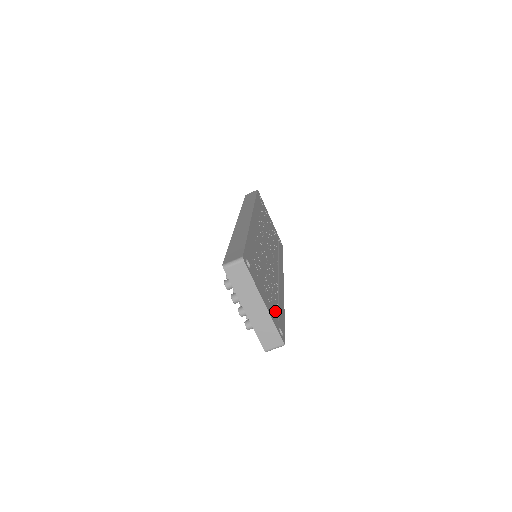
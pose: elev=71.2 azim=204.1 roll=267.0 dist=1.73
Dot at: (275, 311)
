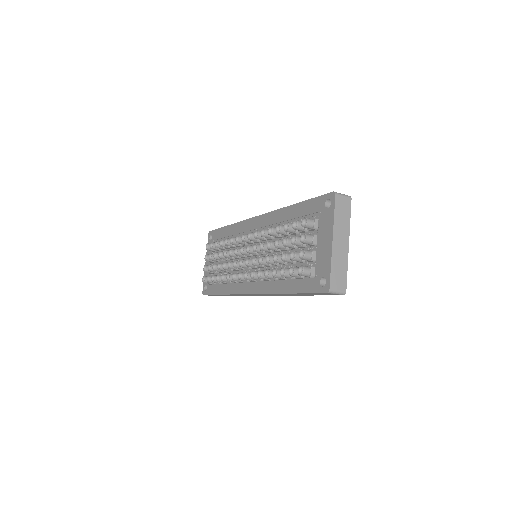
Dot at: occluded
